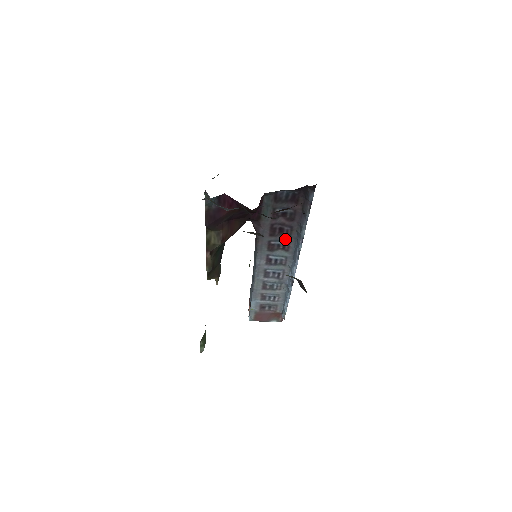
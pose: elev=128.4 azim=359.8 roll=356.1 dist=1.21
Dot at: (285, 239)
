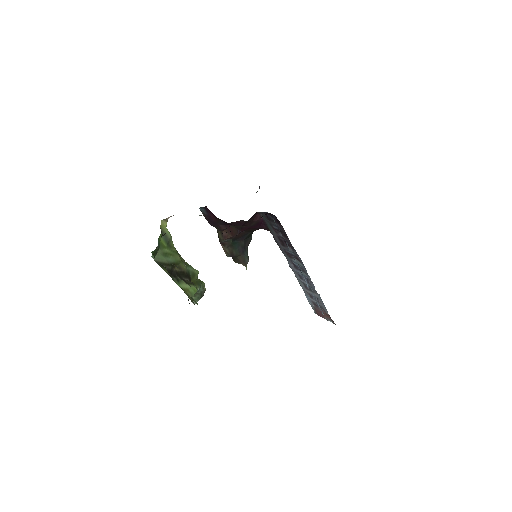
Dot at: (293, 251)
